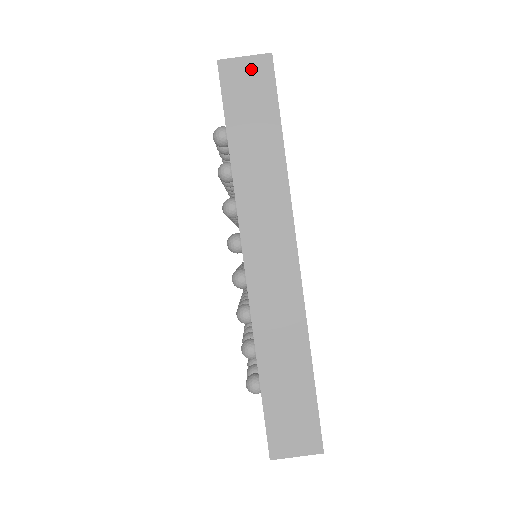
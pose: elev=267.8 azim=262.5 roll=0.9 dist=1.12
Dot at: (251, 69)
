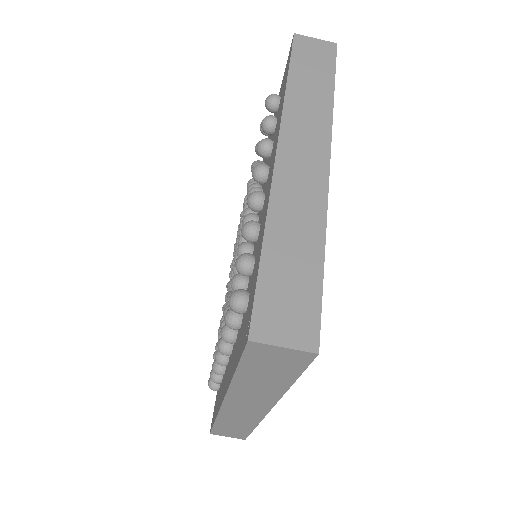
Dot at: (319, 45)
